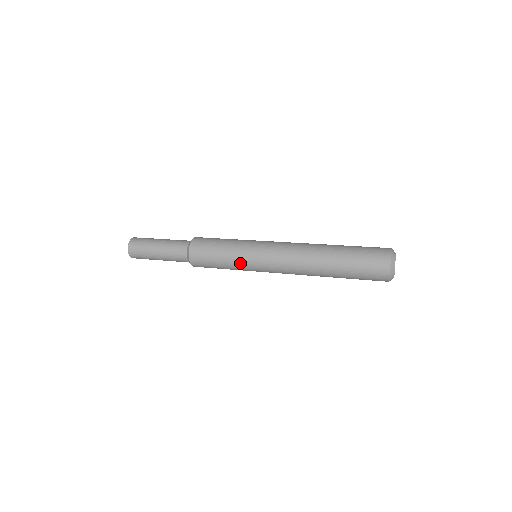
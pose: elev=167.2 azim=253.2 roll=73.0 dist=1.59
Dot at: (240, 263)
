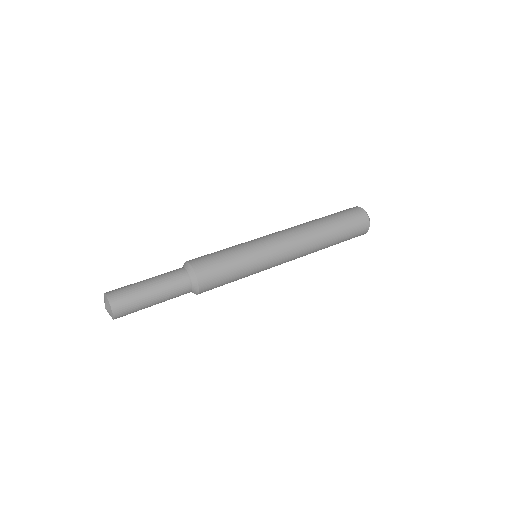
Dot at: (253, 270)
